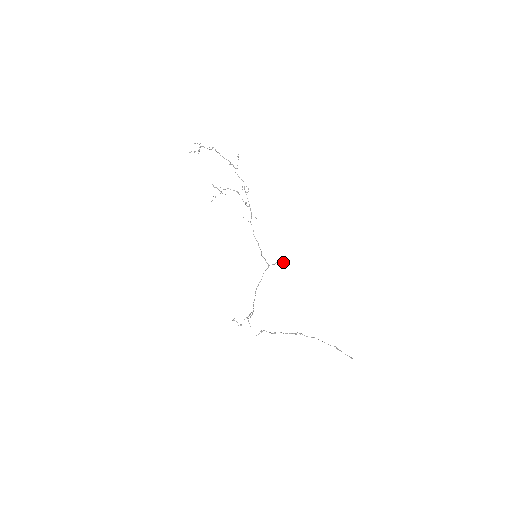
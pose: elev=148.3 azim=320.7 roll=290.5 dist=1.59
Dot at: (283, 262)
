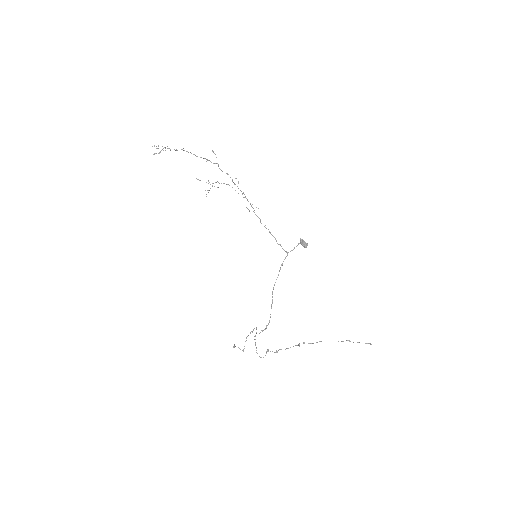
Dot at: (304, 243)
